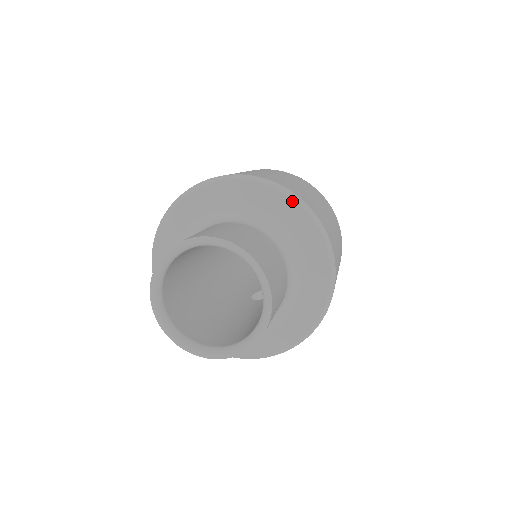
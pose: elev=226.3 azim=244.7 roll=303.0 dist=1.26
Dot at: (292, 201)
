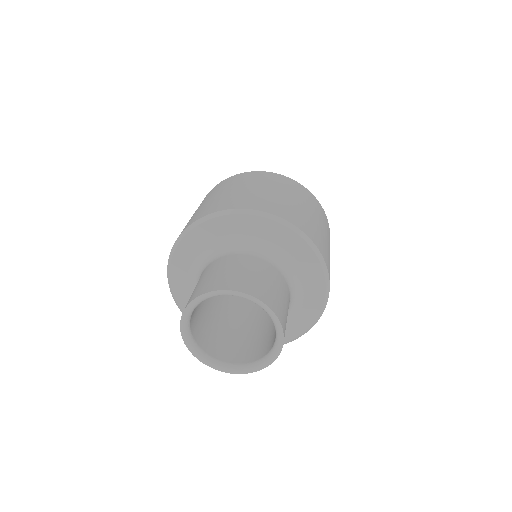
Dot at: (278, 224)
